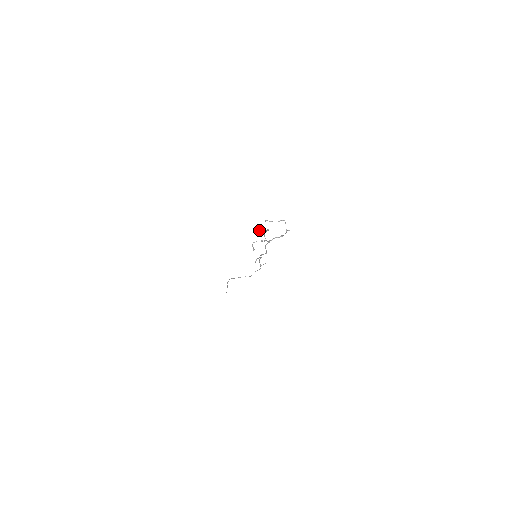
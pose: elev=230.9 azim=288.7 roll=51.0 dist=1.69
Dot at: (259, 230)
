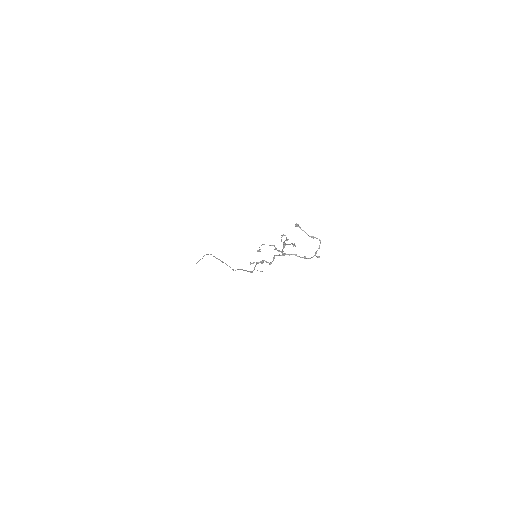
Dot at: (282, 235)
